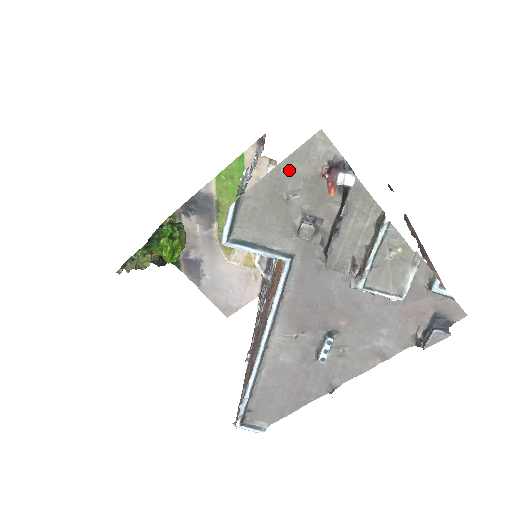
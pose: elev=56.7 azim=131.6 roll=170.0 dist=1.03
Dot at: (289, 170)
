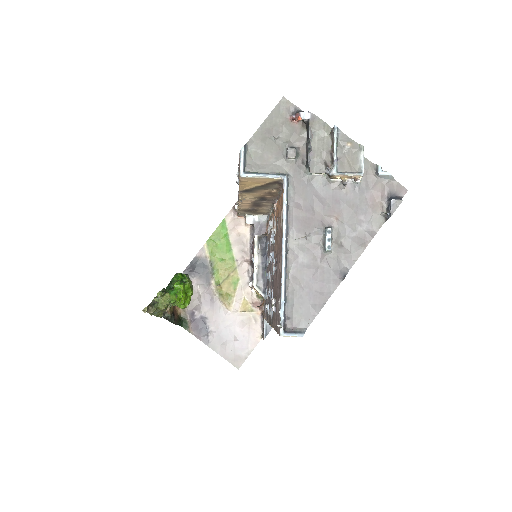
Dot at: (271, 123)
